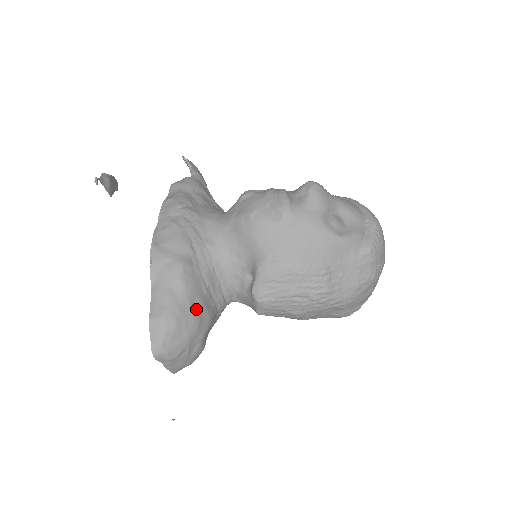
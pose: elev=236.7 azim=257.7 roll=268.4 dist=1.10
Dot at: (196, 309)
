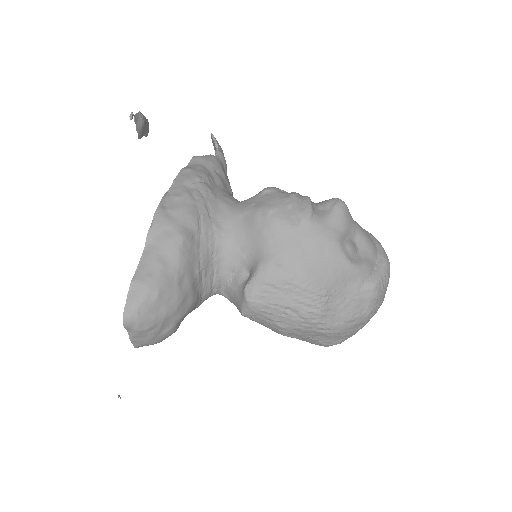
Dot at: (183, 287)
